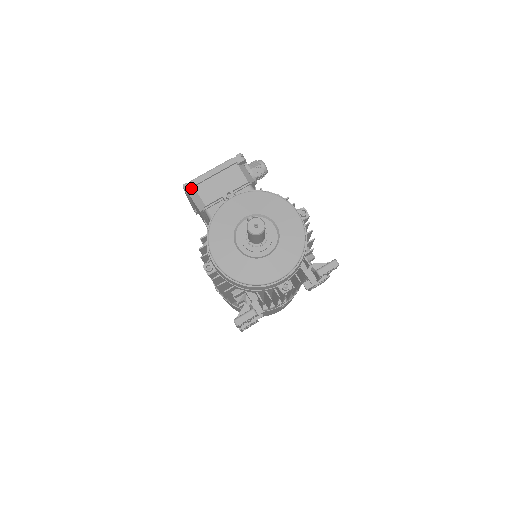
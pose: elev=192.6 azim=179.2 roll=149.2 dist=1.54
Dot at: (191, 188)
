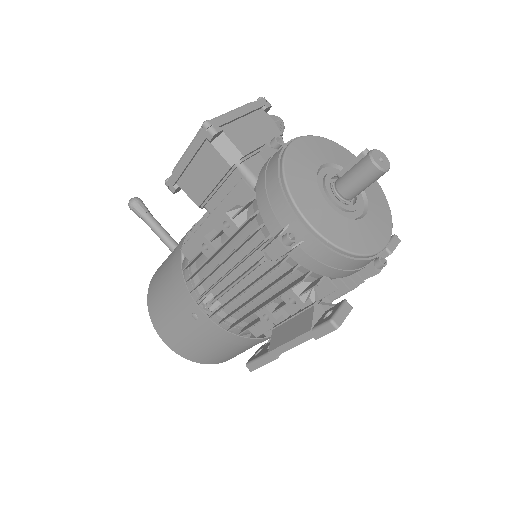
Dot at: (219, 127)
